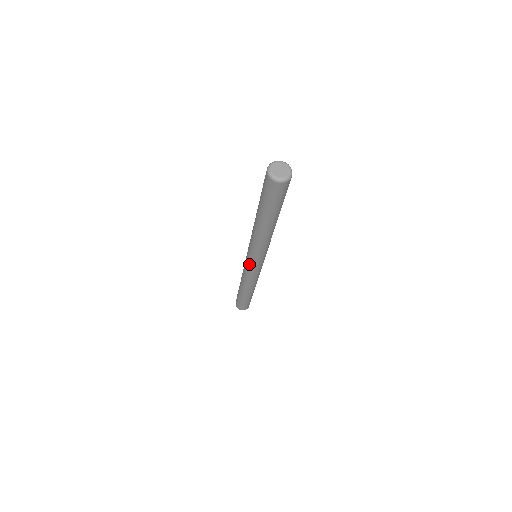
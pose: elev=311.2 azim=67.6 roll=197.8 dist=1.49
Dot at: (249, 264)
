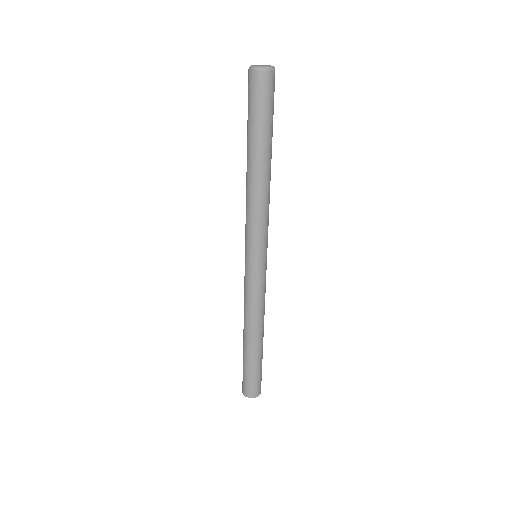
Dot at: (246, 264)
